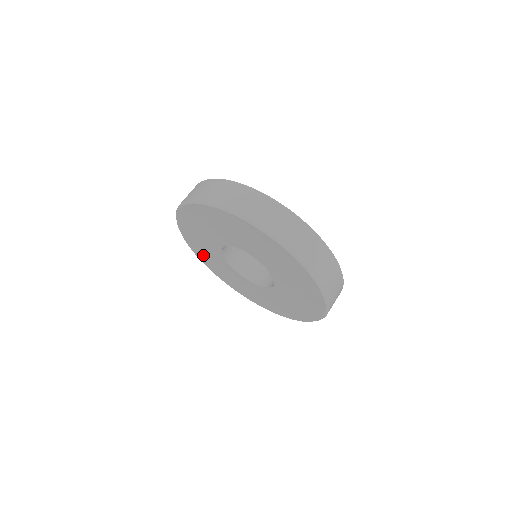
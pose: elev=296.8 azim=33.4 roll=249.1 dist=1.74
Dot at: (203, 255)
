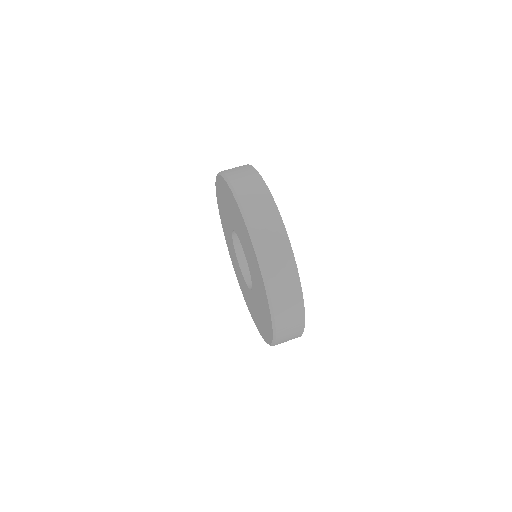
Dot at: (220, 201)
